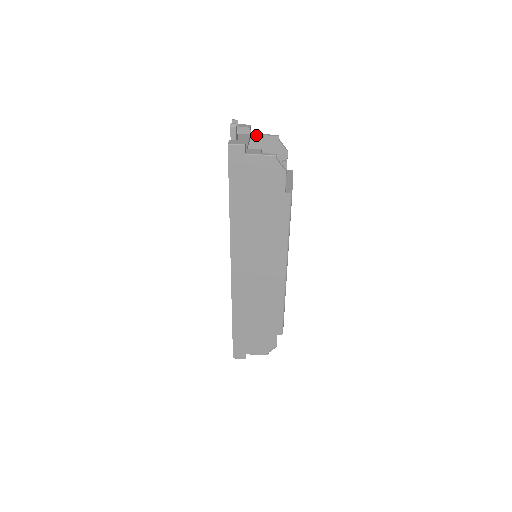
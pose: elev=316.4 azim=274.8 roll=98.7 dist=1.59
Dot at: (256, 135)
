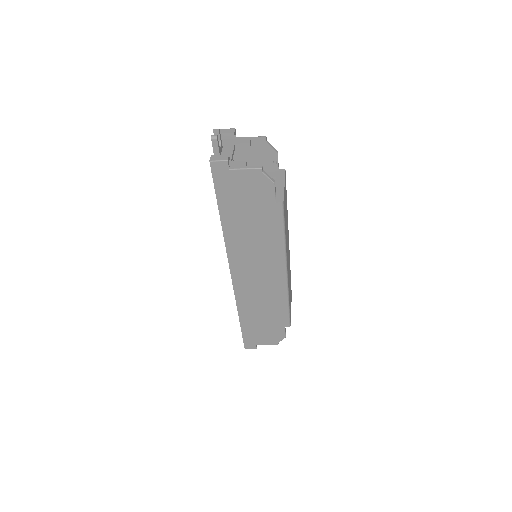
Dot at: (242, 139)
